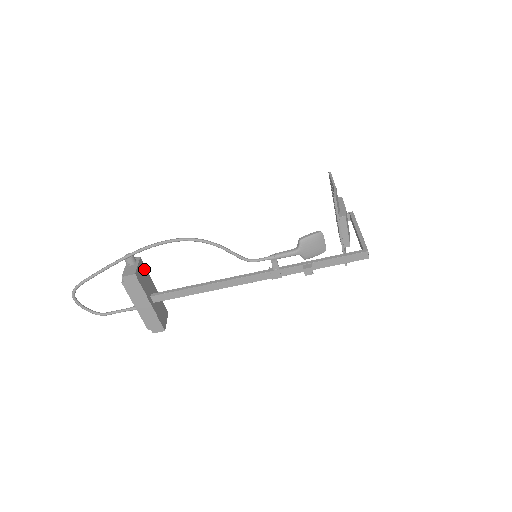
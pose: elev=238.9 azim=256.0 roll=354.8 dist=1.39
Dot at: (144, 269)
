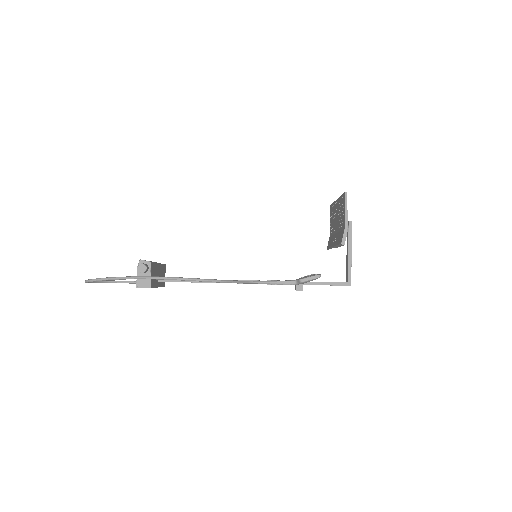
Dot at: (154, 266)
